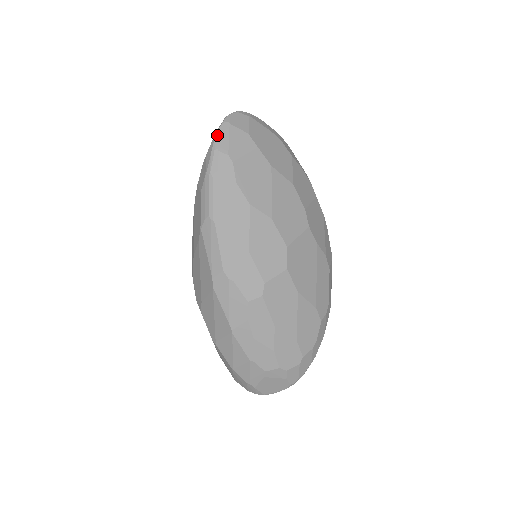
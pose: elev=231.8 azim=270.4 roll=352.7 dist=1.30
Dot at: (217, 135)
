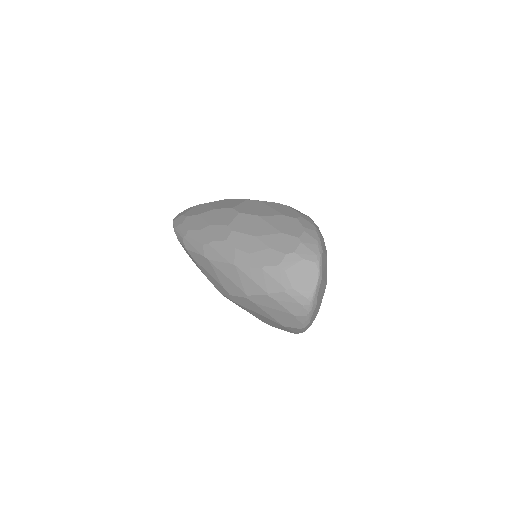
Dot at: occluded
